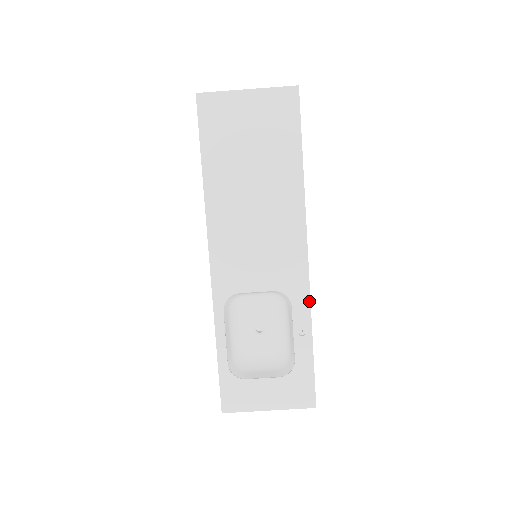
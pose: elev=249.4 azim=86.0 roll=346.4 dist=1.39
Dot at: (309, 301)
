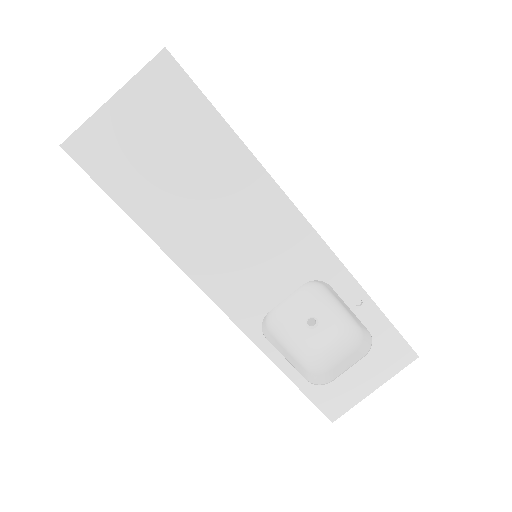
Dot at: (344, 269)
